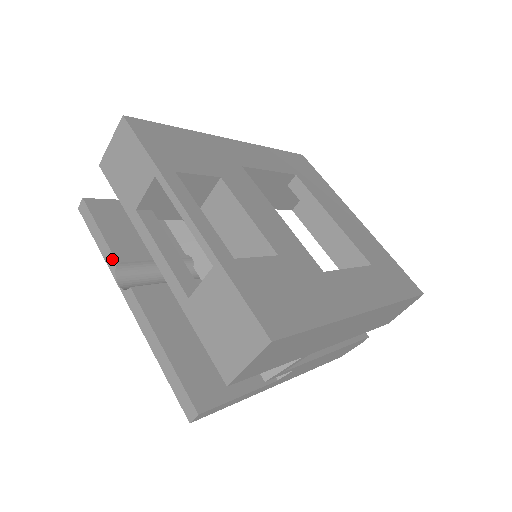
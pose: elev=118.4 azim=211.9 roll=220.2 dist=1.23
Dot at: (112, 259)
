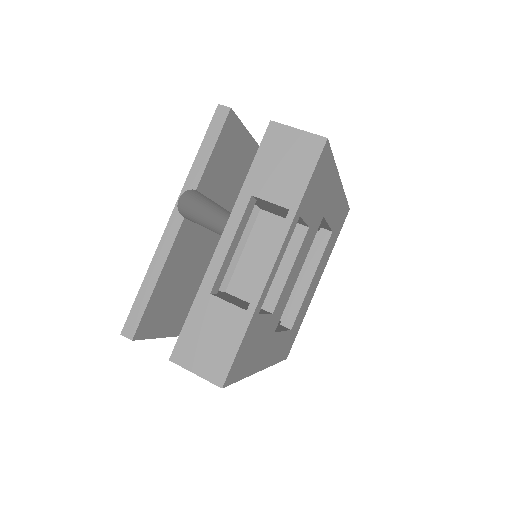
Dot at: (196, 181)
